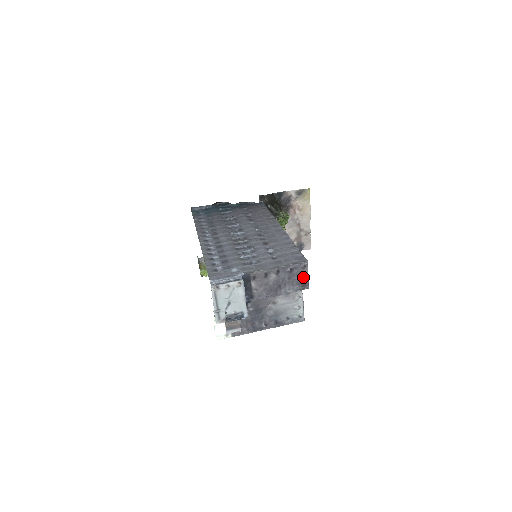
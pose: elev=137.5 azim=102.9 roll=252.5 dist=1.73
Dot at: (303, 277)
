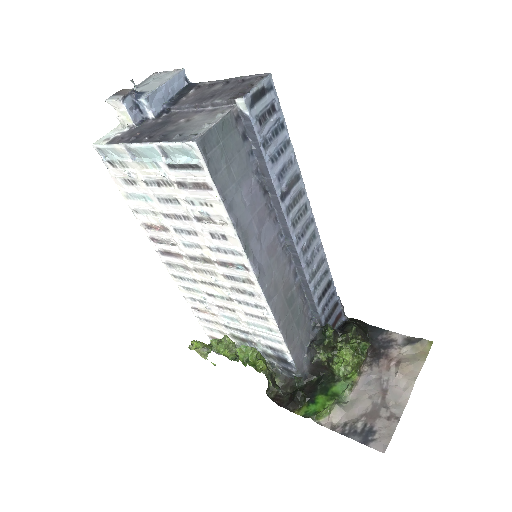
Dot at: (248, 88)
